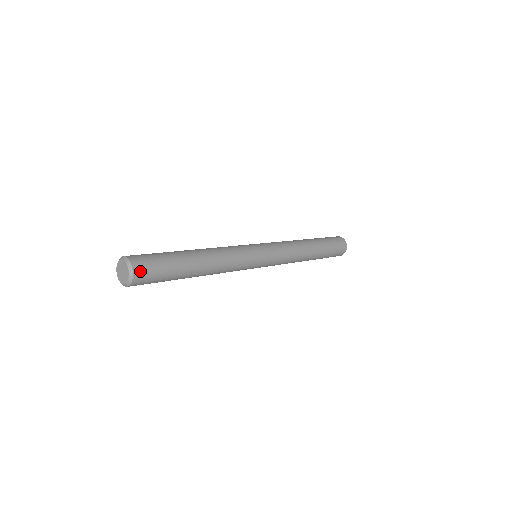
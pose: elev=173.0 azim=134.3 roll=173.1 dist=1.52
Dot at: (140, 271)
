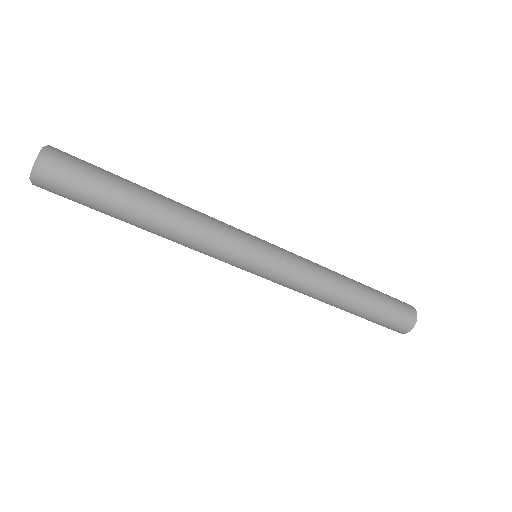
Dot at: (57, 155)
